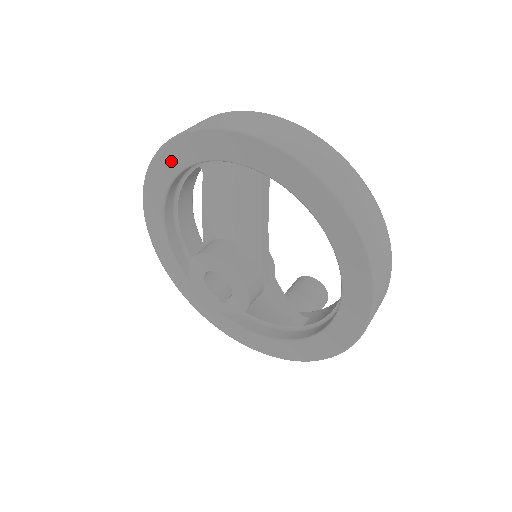
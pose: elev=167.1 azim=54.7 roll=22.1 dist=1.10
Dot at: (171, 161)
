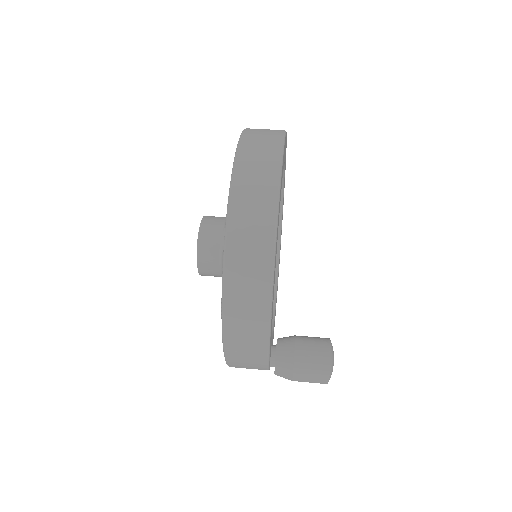
Dot at: occluded
